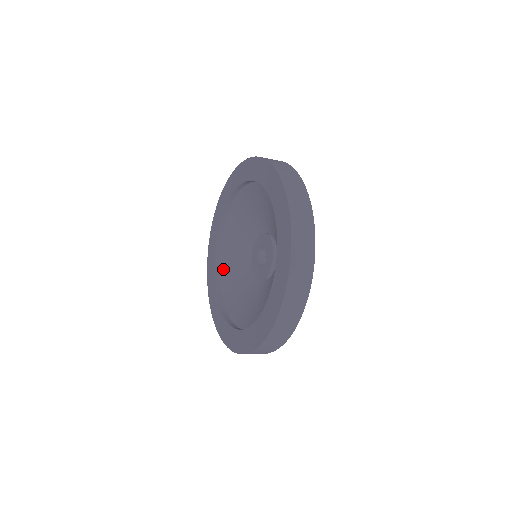
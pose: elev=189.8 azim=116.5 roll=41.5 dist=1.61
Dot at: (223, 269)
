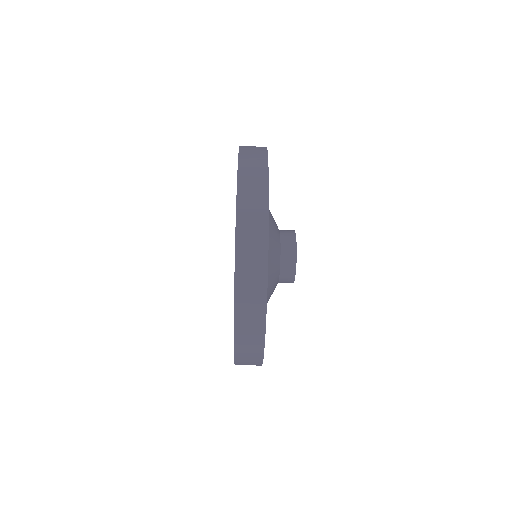
Dot at: occluded
